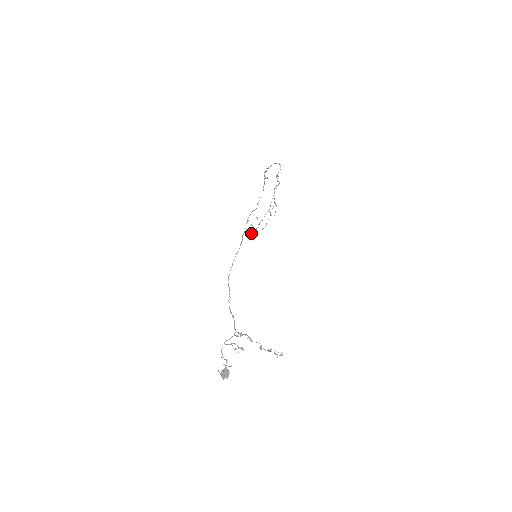
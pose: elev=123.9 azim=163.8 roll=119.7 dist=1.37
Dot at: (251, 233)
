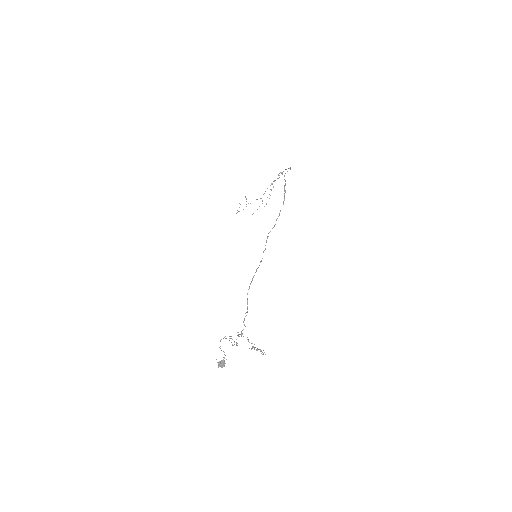
Dot at: (238, 211)
